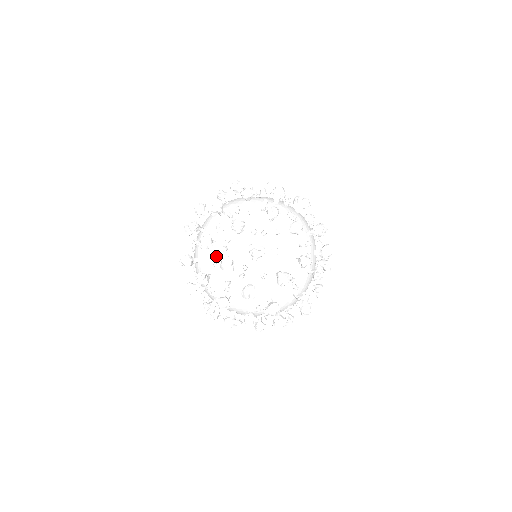
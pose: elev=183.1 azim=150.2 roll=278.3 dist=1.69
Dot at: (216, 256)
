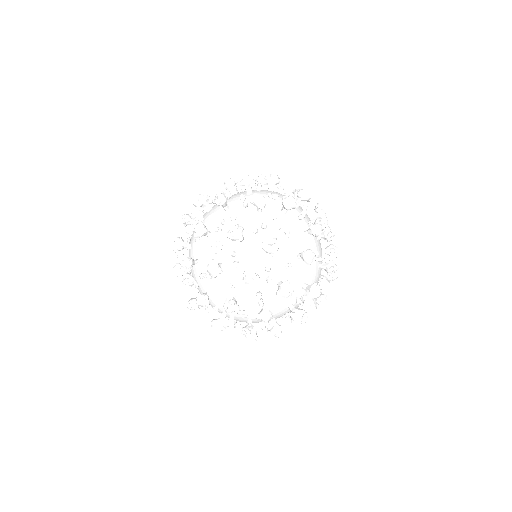
Dot at: (230, 277)
